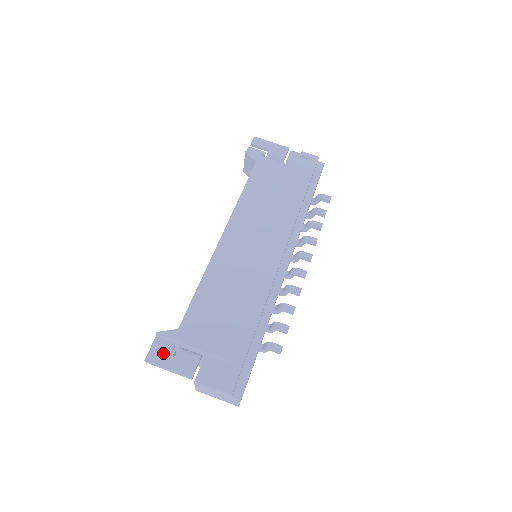
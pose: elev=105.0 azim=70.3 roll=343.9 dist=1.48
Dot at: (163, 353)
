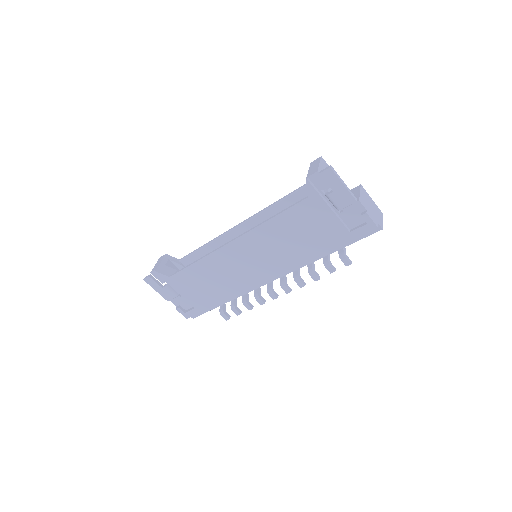
Dot at: (155, 283)
